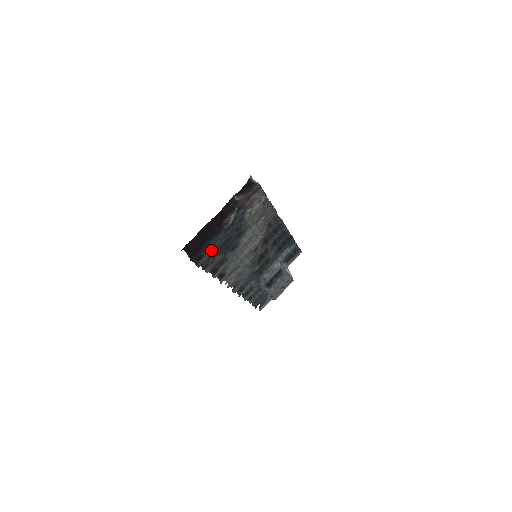
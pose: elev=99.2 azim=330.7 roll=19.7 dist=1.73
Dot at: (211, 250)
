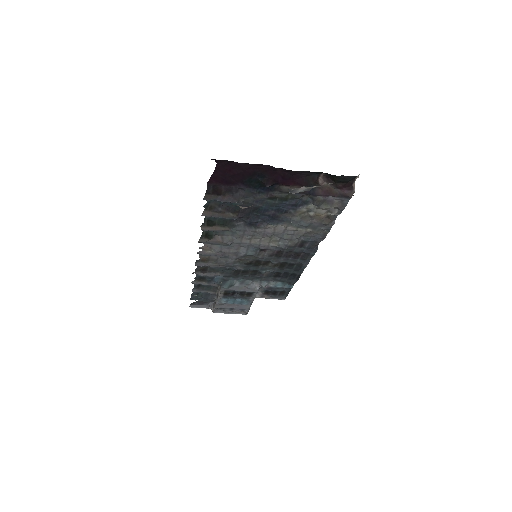
Dot at: (235, 198)
